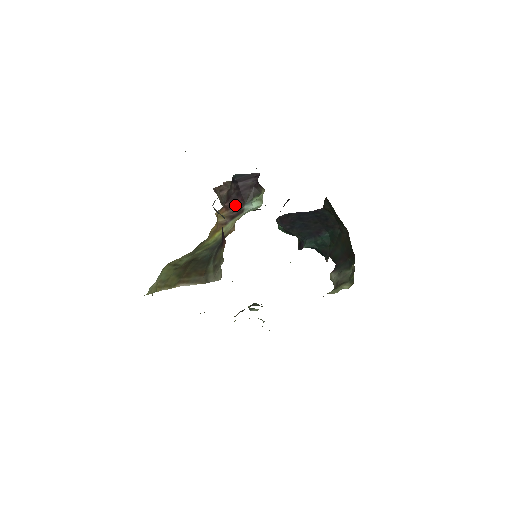
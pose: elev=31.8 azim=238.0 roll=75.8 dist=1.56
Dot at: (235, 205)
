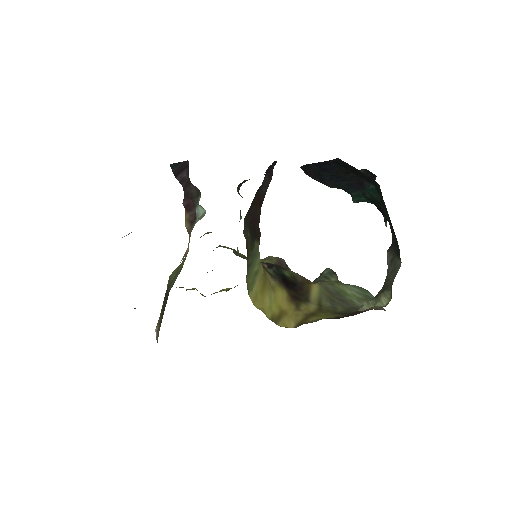
Dot at: (190, 206)
